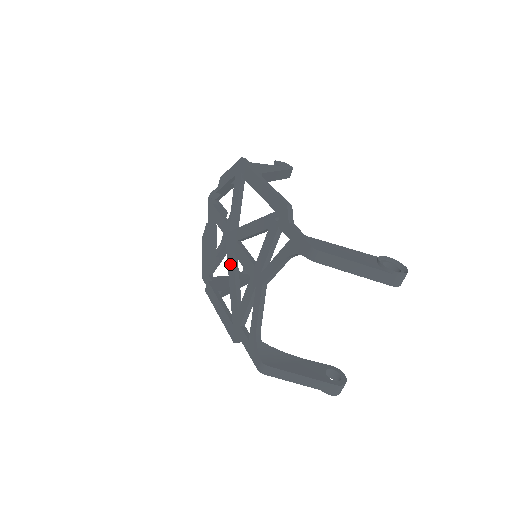
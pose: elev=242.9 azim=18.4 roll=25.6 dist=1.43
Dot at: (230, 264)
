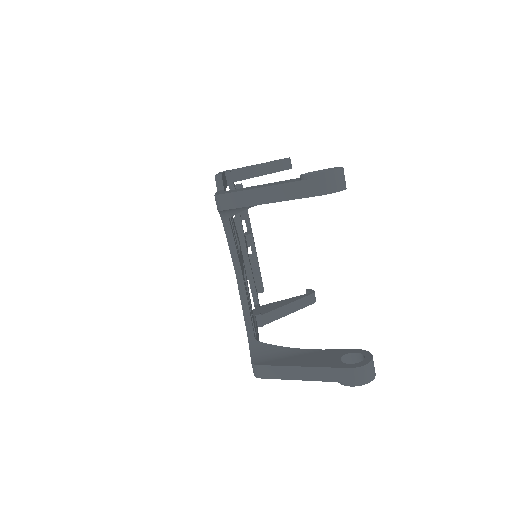
Dot at: occluded
